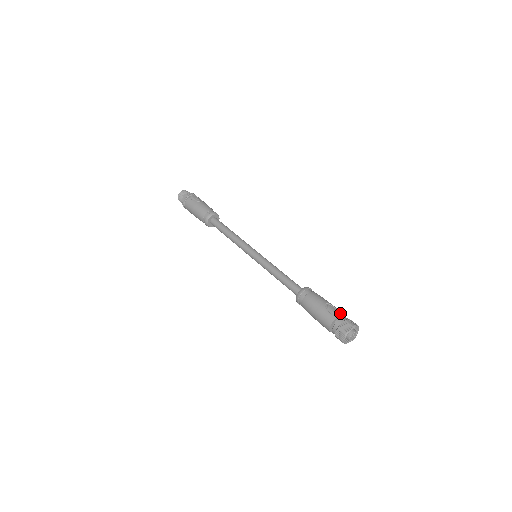
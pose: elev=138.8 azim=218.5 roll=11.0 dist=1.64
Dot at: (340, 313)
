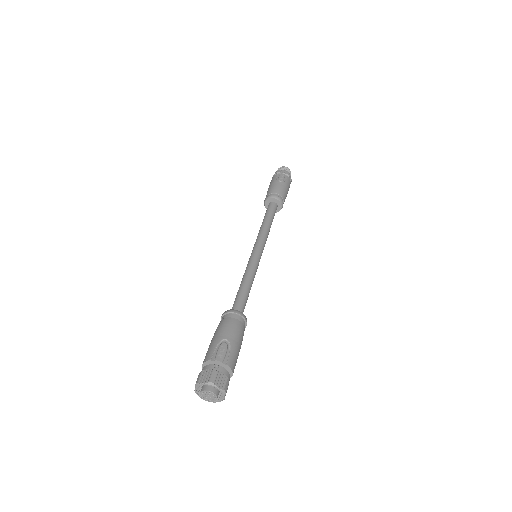
Dot at: (222, 359)
